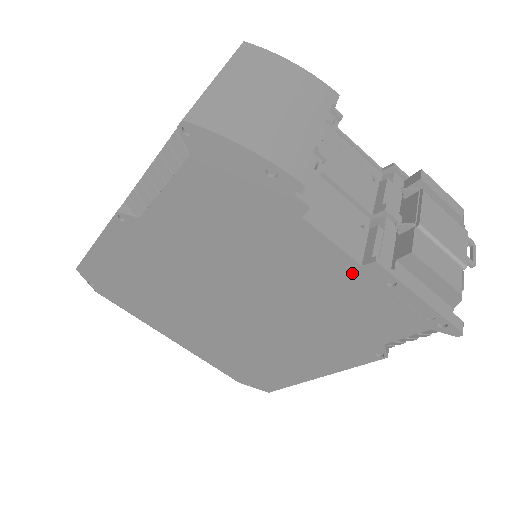
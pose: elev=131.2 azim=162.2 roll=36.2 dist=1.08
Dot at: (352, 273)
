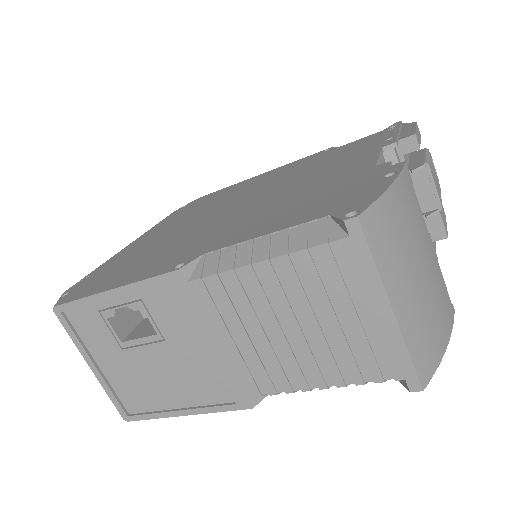
Dot at: occluded
